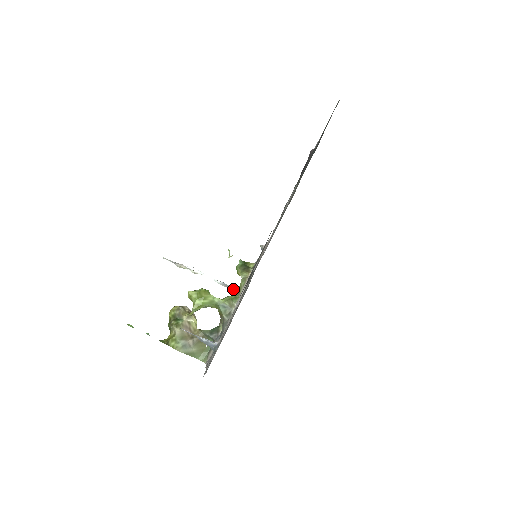
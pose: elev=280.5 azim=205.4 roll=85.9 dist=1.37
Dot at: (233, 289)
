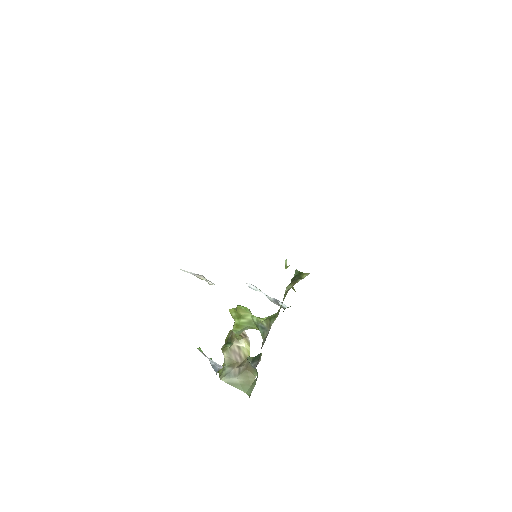
Dot at: (285, 307)
